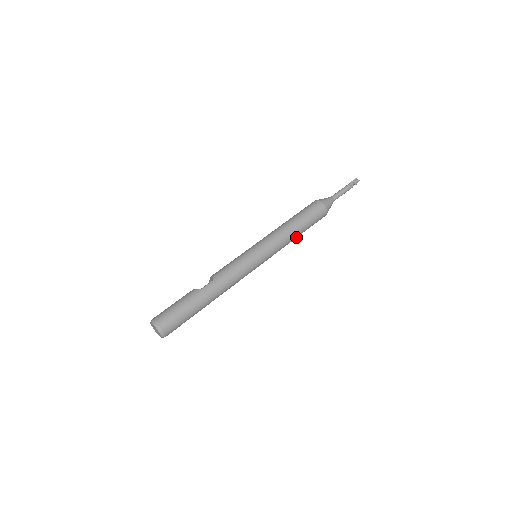
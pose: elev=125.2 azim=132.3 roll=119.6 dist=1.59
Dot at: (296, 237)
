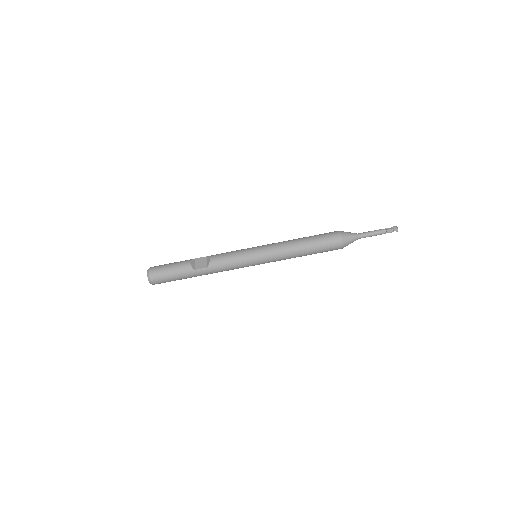
Dot at: occluded
